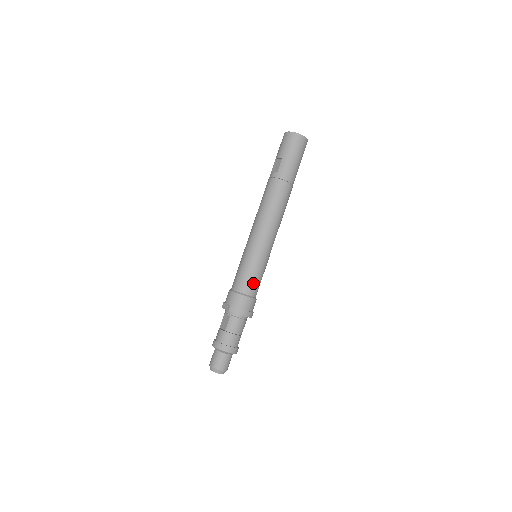
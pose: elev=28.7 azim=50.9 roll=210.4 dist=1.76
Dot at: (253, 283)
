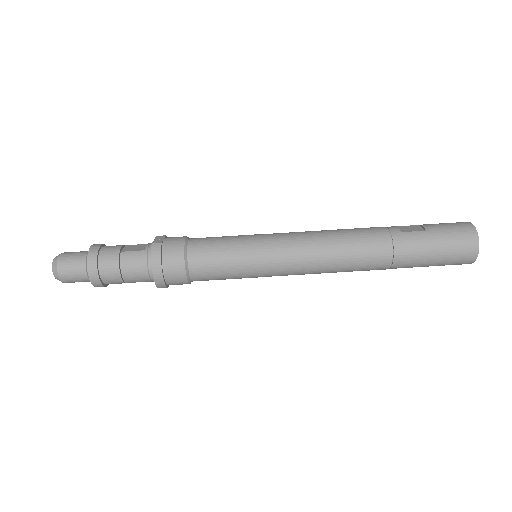
Dot at: (210, 264)
